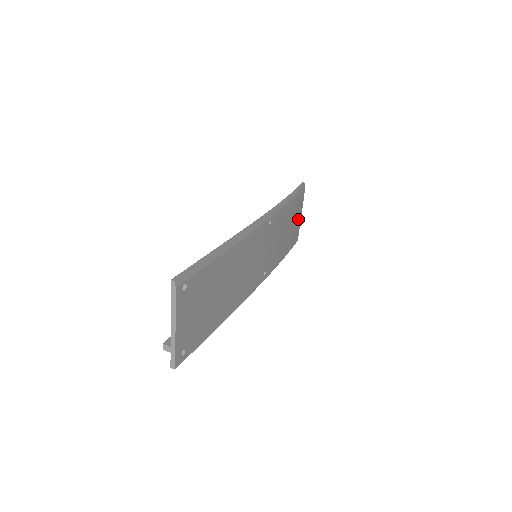
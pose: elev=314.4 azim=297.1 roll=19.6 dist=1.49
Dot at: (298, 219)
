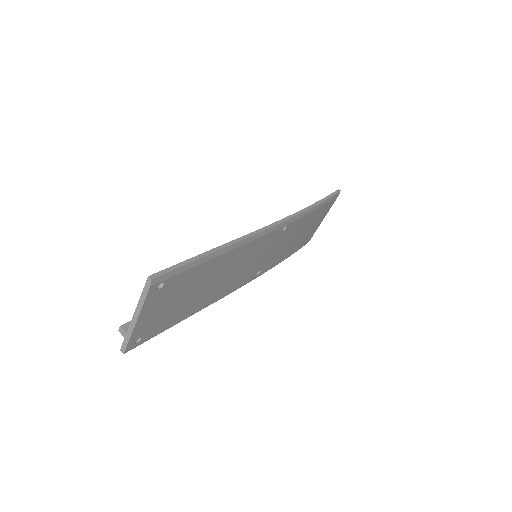
Dot at: (318, 224)
